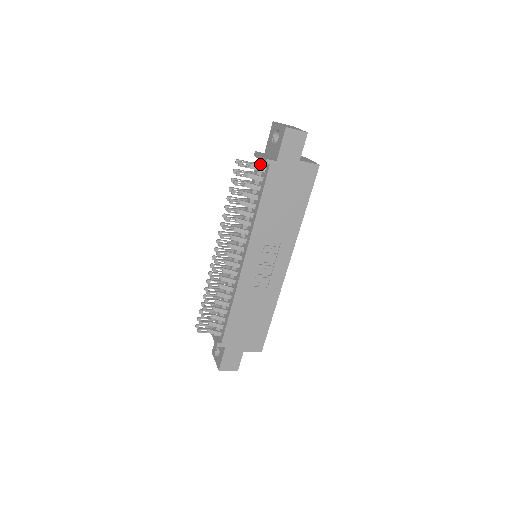
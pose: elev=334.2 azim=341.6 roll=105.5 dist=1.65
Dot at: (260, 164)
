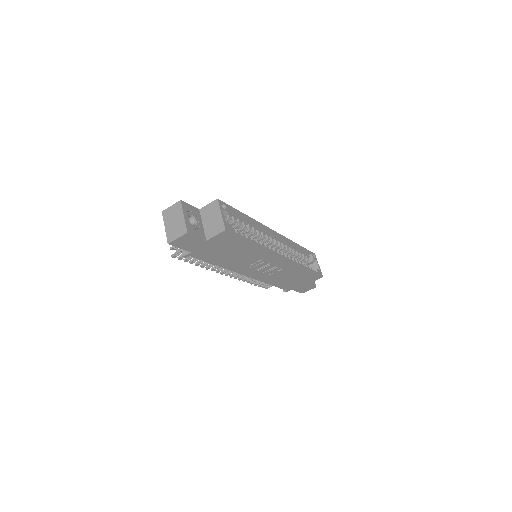
Dot at: occluded
